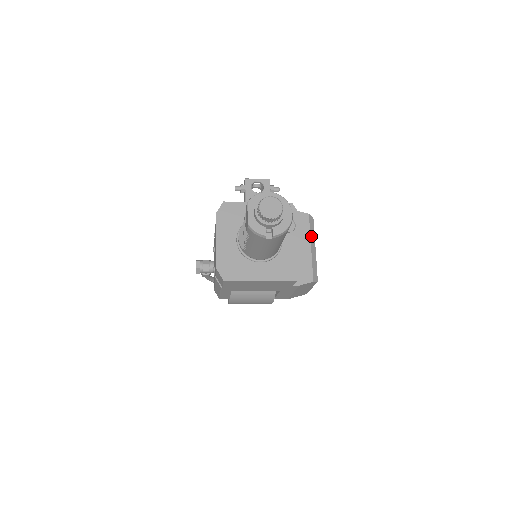
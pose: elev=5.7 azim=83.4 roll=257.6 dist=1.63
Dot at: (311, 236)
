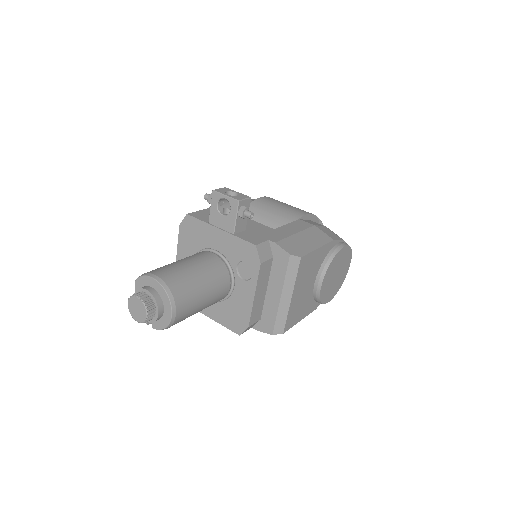
Dot at: (286, 283)
